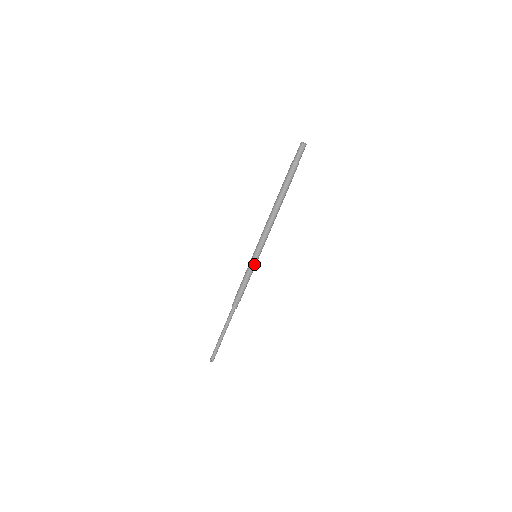
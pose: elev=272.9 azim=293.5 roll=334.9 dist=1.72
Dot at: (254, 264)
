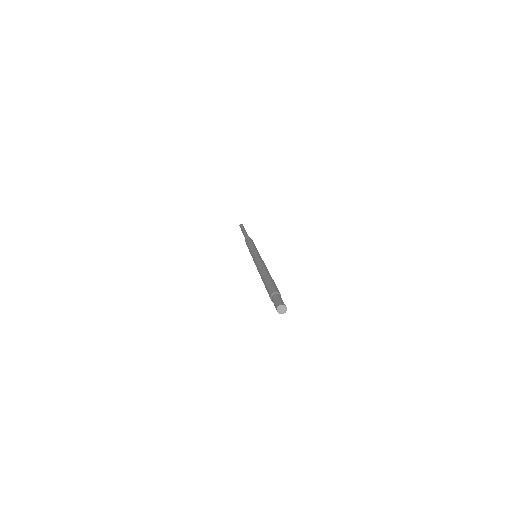
Dot at: occluded
